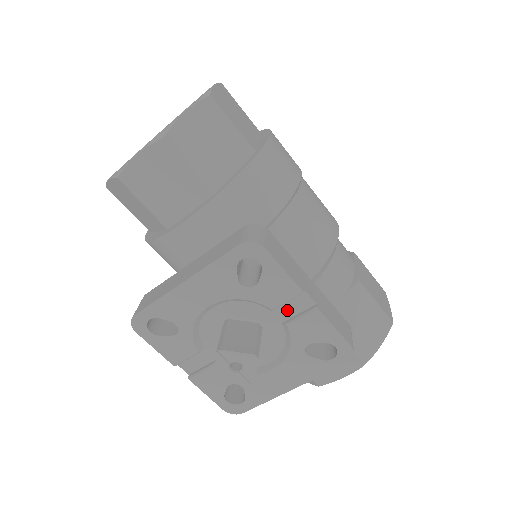
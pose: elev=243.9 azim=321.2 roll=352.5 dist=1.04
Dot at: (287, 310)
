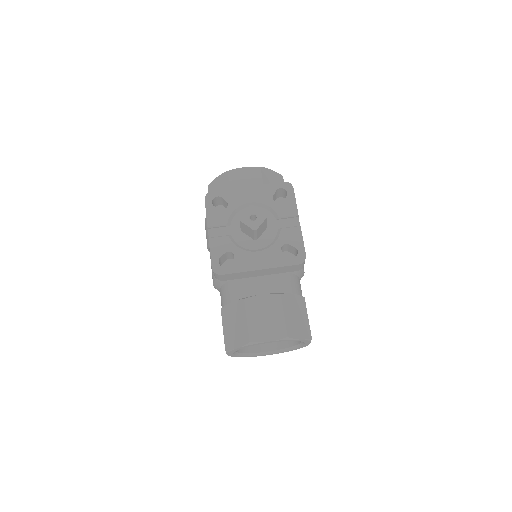
Dot at: (285, 223)
